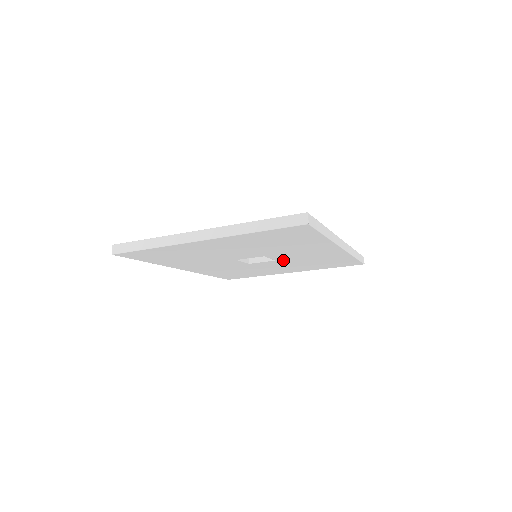
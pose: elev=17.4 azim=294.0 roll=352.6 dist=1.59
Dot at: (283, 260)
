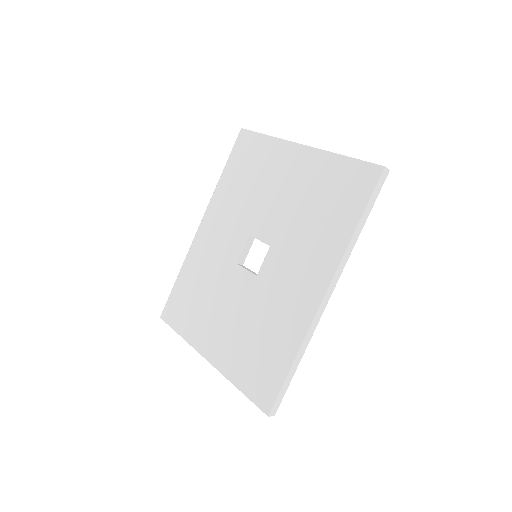
Dot at: occluded
